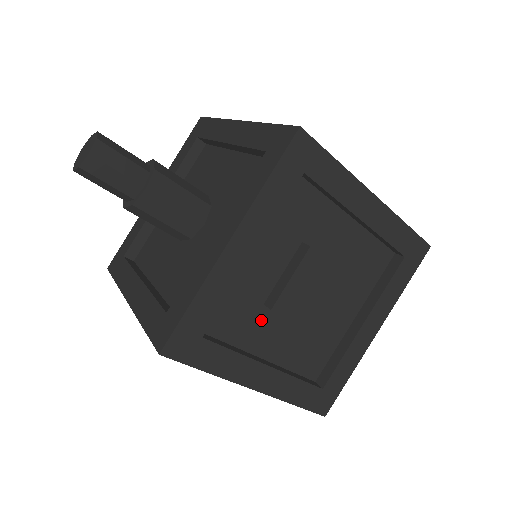
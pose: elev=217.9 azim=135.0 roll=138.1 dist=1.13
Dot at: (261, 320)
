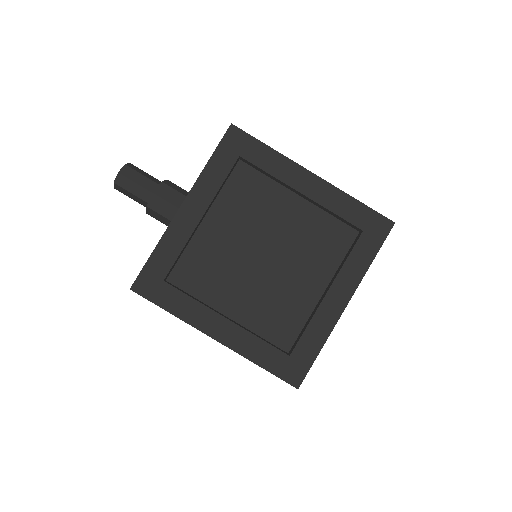
Dot at: (222, 280)
